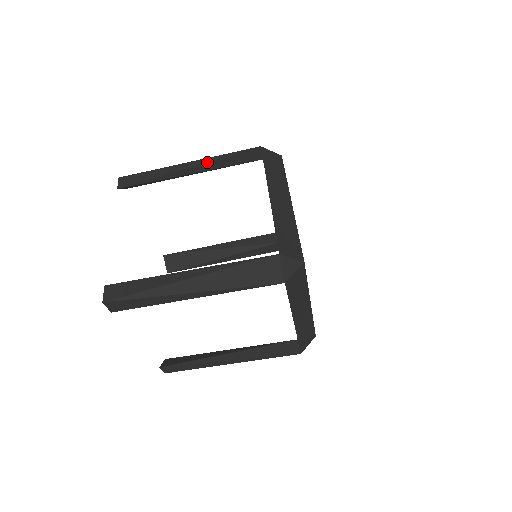
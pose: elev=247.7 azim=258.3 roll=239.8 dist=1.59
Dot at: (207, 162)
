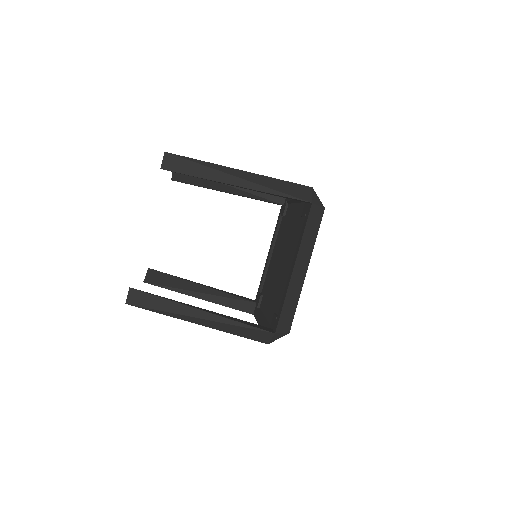
Dot at: occluded
